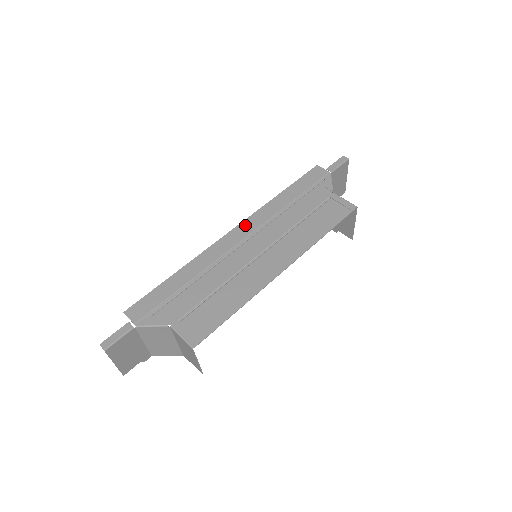
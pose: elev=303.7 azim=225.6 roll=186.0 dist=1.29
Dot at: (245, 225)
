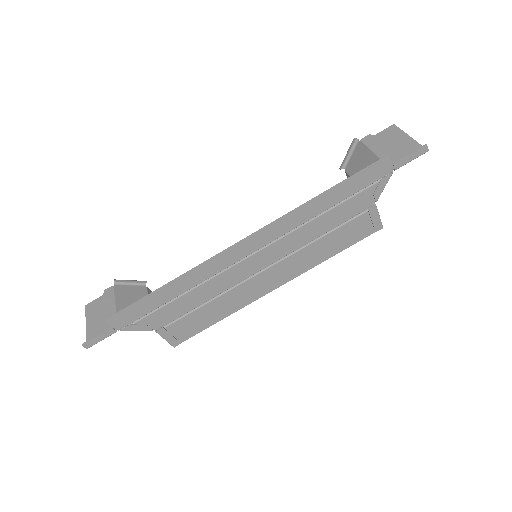
Dot at: (261, 235)
